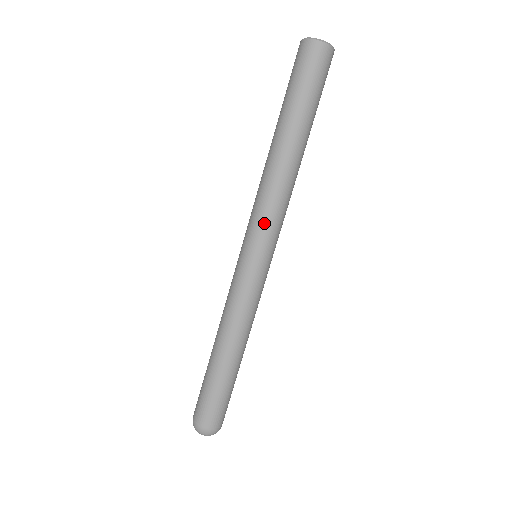
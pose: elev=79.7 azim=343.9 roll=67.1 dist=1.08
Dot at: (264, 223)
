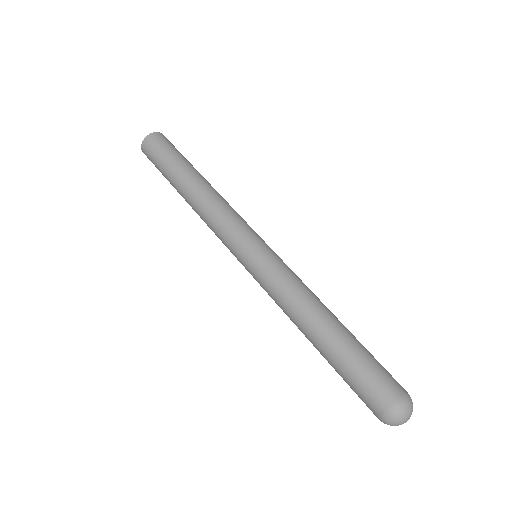
Dot at: (232, 226)
